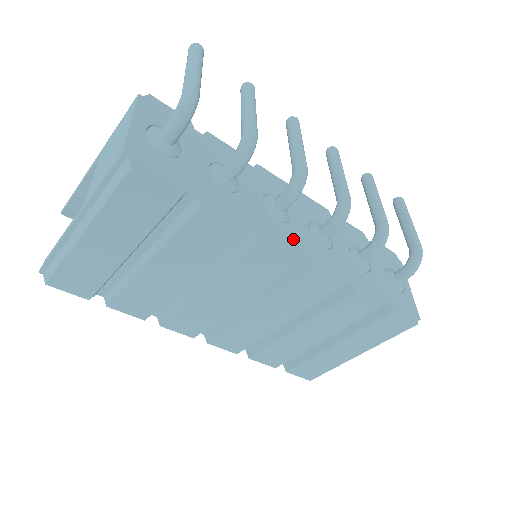
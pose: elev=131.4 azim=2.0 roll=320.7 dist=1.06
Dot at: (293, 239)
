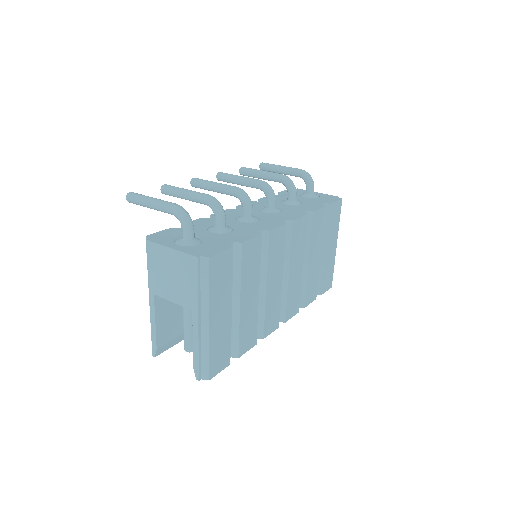
Dot at: (272, 221)
